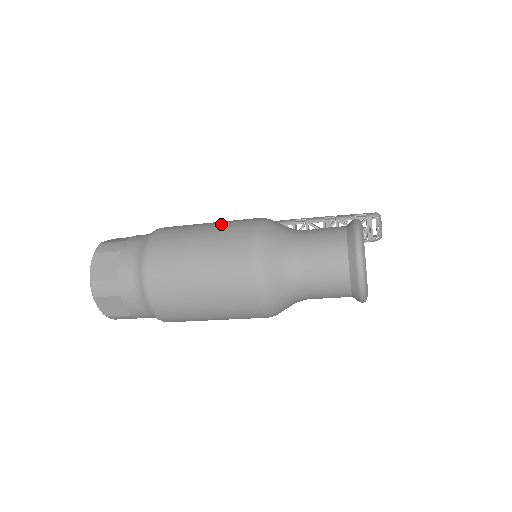
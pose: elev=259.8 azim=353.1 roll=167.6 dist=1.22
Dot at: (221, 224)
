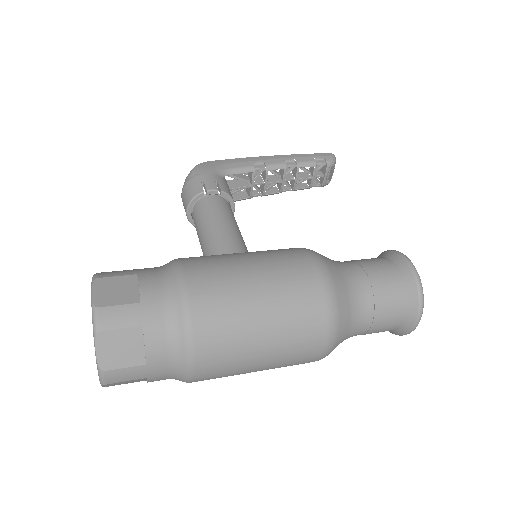
Dot at: (277, 278)
